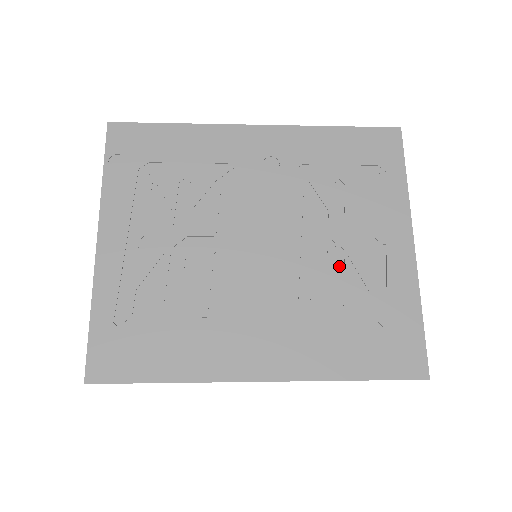
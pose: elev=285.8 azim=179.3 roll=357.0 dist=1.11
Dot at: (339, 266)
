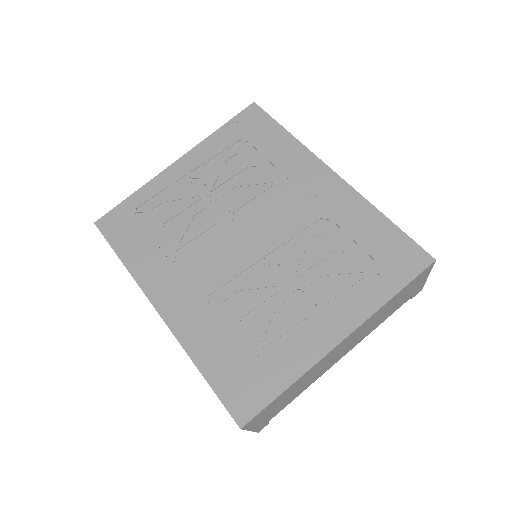
Dot at: (276, 301)
